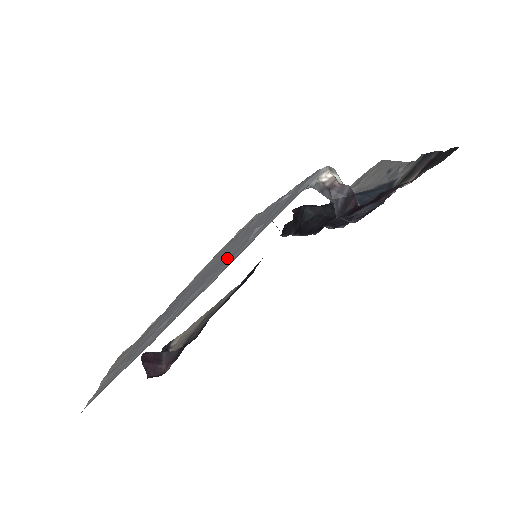
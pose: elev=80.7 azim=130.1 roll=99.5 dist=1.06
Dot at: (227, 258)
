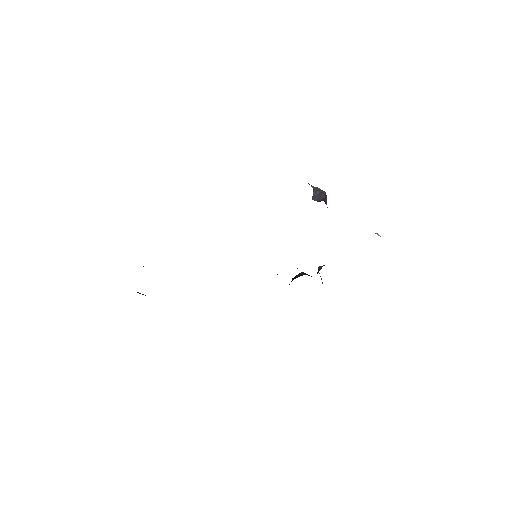
Dot at: occluded
